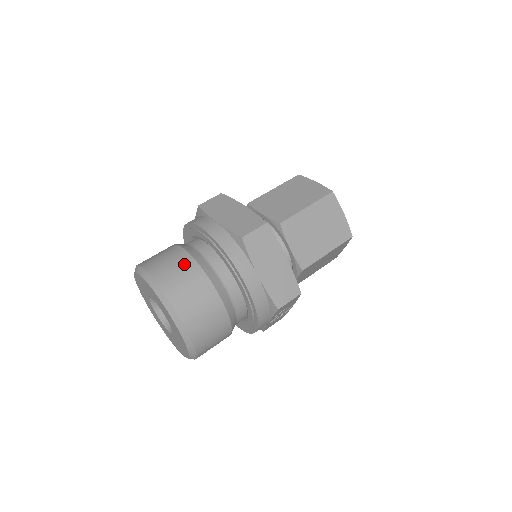
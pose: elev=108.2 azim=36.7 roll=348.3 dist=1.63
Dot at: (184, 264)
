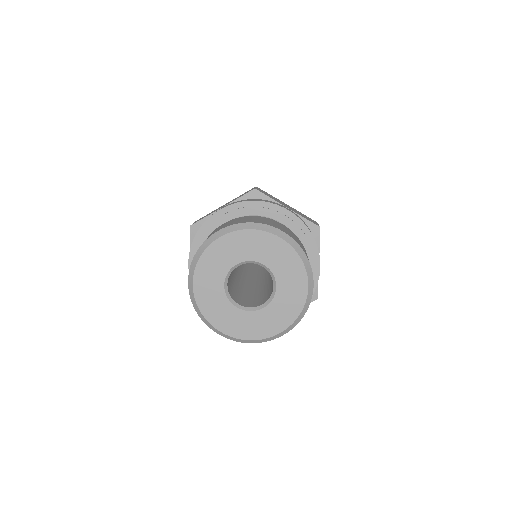
Dot at: (236, 219)
